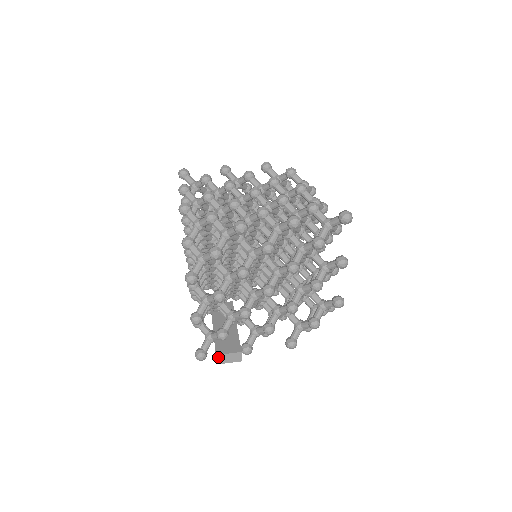
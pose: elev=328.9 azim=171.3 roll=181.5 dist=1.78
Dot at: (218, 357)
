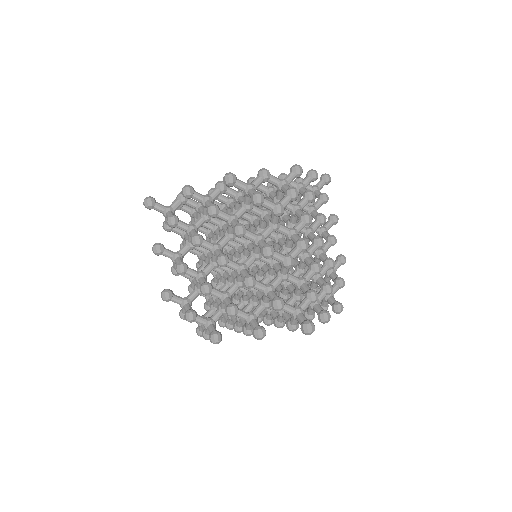
Dot at: occluded
